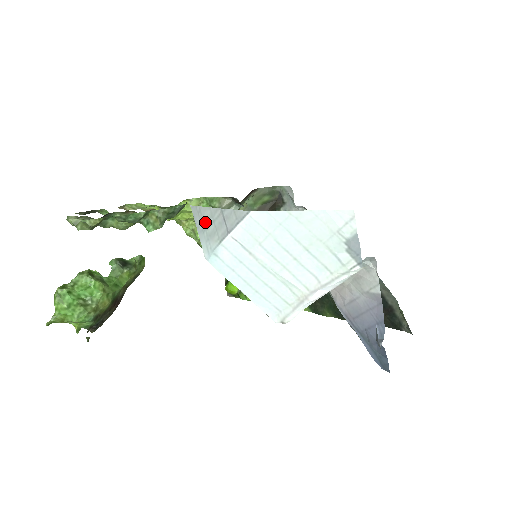
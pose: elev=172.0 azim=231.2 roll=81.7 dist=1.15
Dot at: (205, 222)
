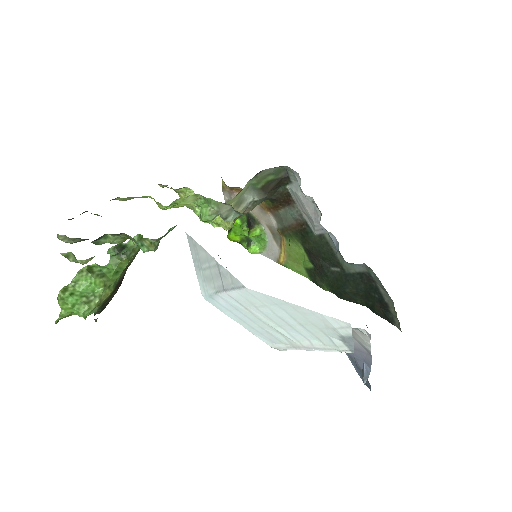
Dot at: (201, 261)
